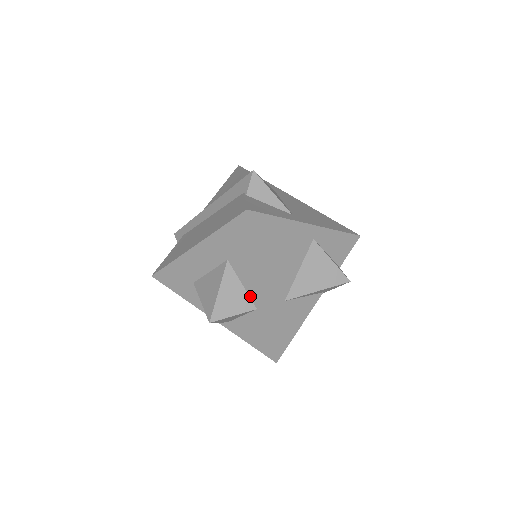
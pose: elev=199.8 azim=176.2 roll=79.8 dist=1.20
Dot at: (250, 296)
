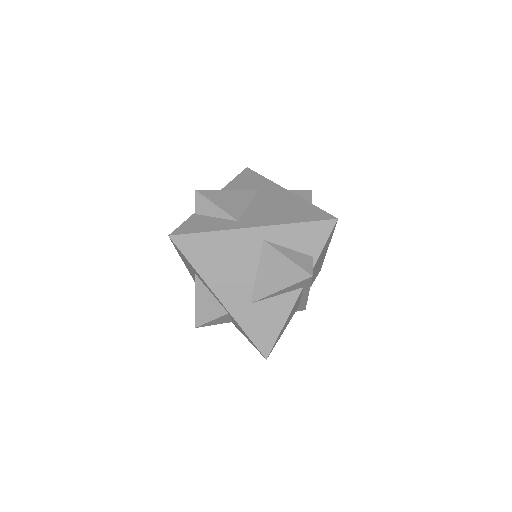
Dot at: (219, 302)
